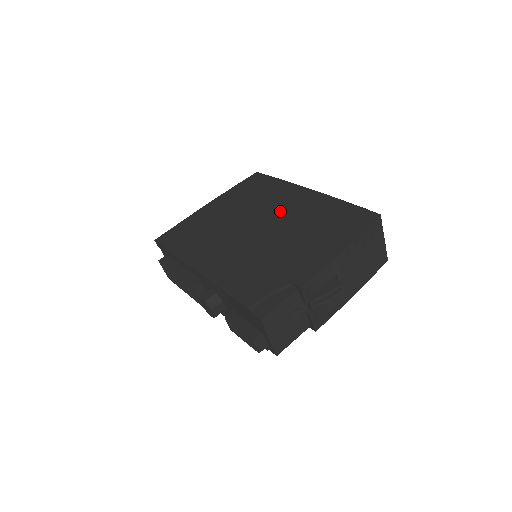
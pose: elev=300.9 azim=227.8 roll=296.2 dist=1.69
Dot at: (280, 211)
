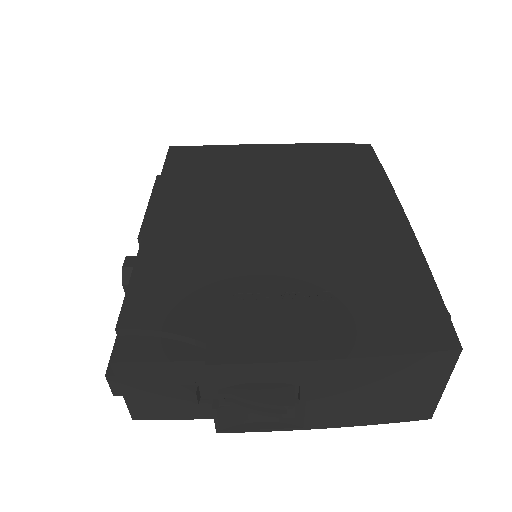
Dot at: (330, 218)
